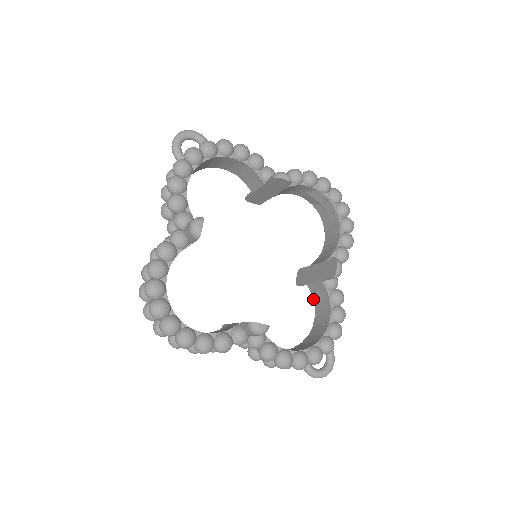
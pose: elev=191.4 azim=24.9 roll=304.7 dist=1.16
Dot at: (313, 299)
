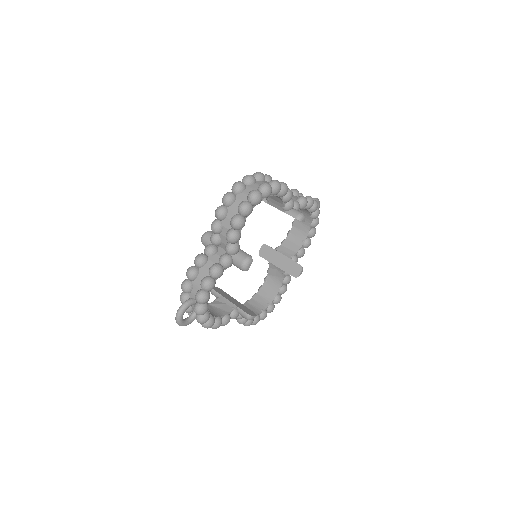
Dot at: occluded
